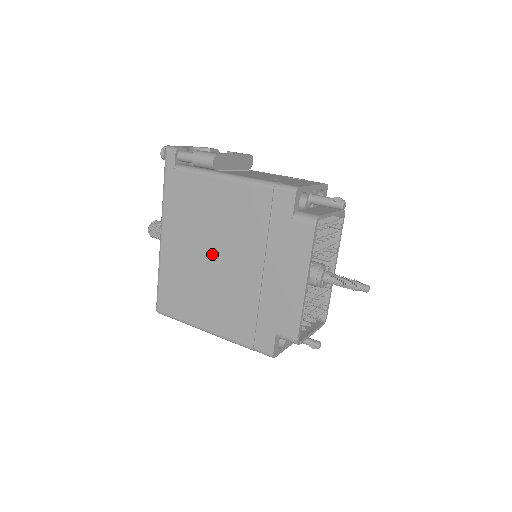
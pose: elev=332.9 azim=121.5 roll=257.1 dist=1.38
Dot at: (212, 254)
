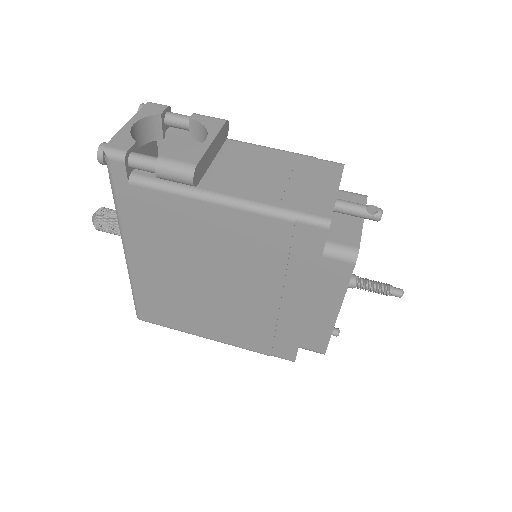
Dot at: (207, 278)
